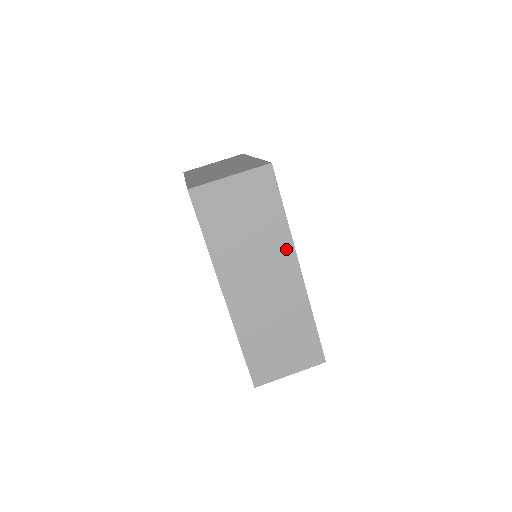
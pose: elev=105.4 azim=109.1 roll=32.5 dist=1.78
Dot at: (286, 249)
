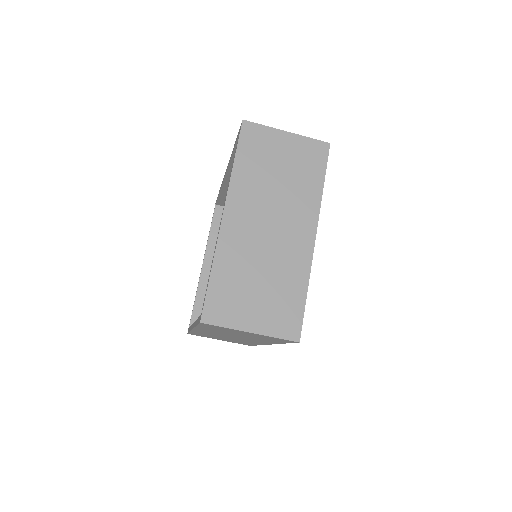
Dot at: (267, 342)
